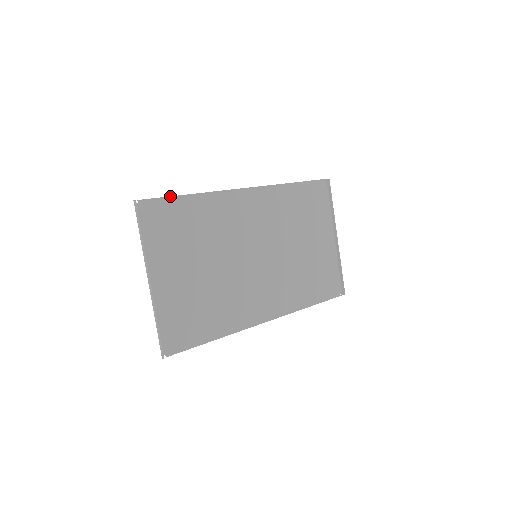
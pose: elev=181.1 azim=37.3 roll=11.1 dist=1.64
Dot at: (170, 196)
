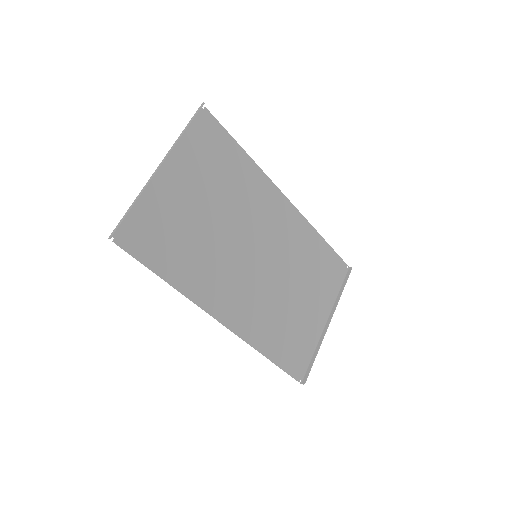
Dot at: occluded
